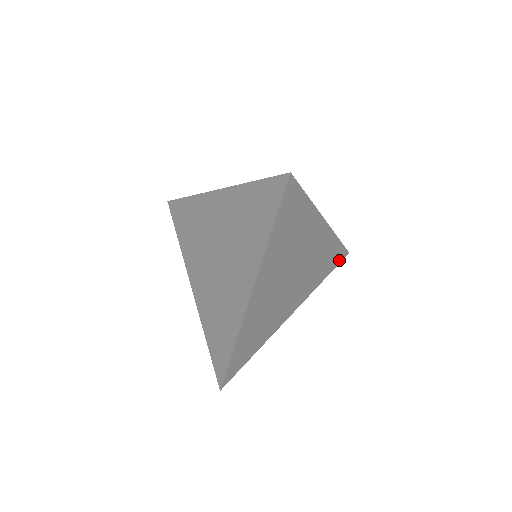
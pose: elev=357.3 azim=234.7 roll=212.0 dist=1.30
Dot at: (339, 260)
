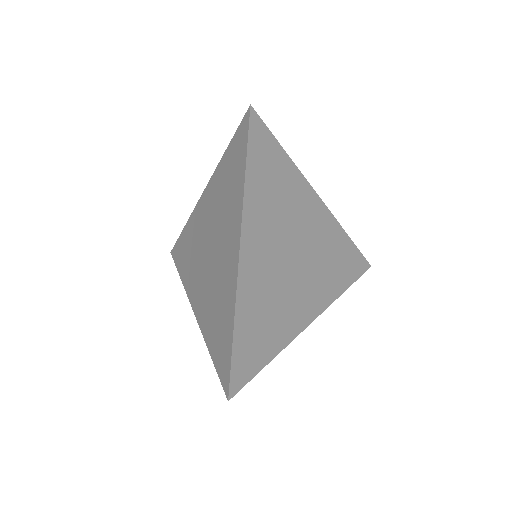
Dot at: (360, 270)
